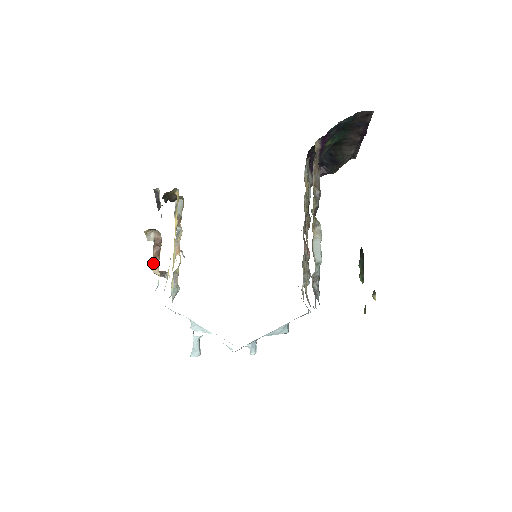
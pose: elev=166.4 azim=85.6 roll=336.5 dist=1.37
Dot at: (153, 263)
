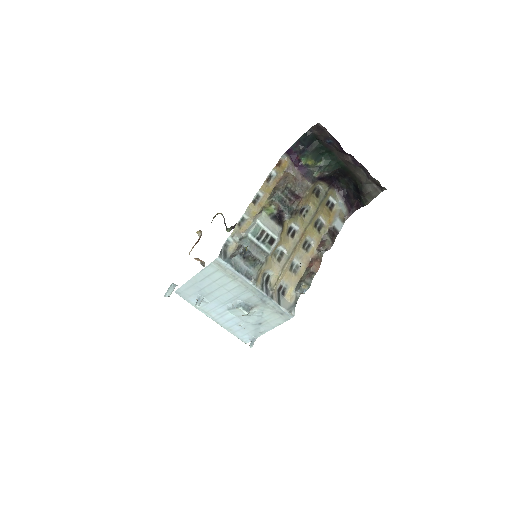
Dot at: (191, 250)
